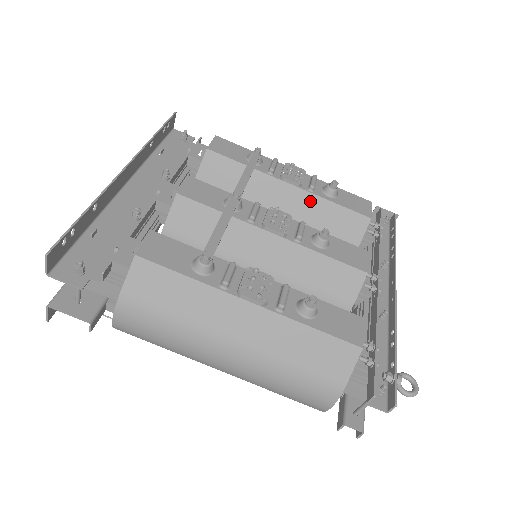
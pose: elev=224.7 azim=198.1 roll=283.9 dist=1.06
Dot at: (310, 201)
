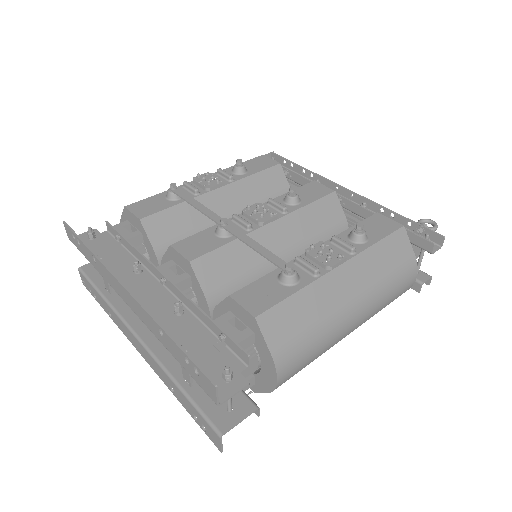
Dot at: (239, 188)
